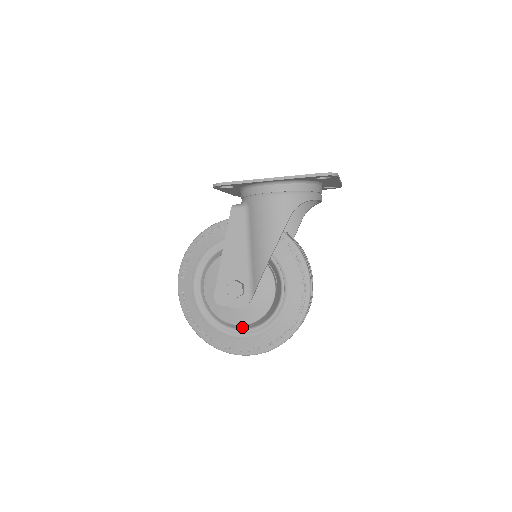
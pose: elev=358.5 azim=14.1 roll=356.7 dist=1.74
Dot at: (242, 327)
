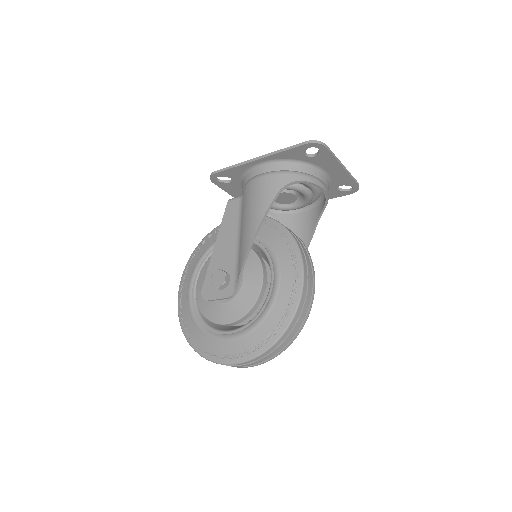
Dot at: (229, 329)
